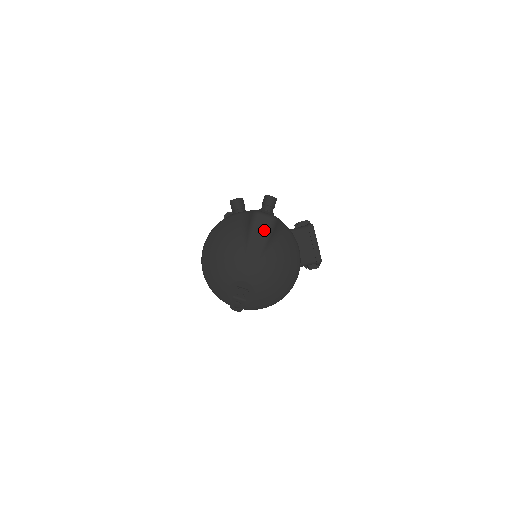
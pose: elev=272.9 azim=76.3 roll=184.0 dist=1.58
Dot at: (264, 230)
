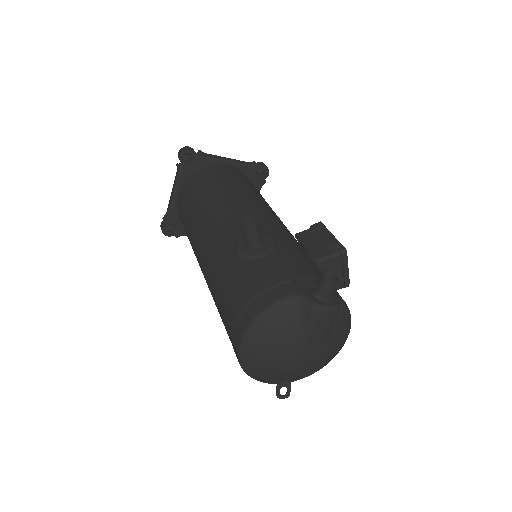
Dot at: (325, 325)
